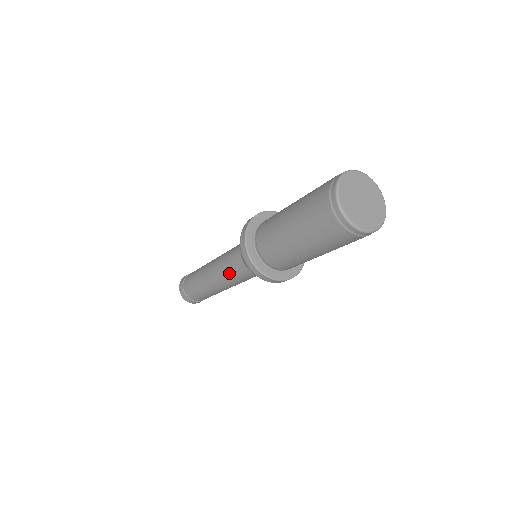
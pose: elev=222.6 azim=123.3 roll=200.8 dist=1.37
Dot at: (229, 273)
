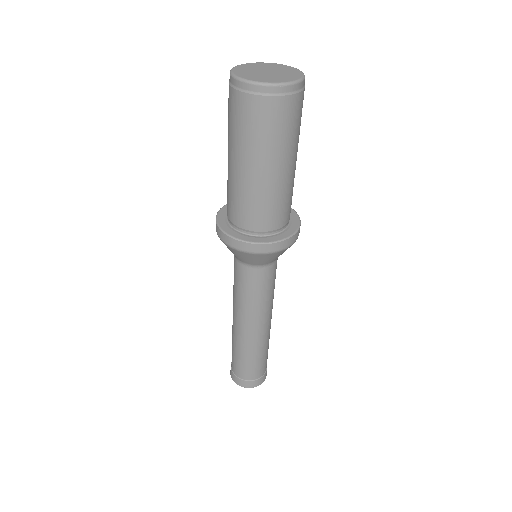
Dot at: (242, 294)
